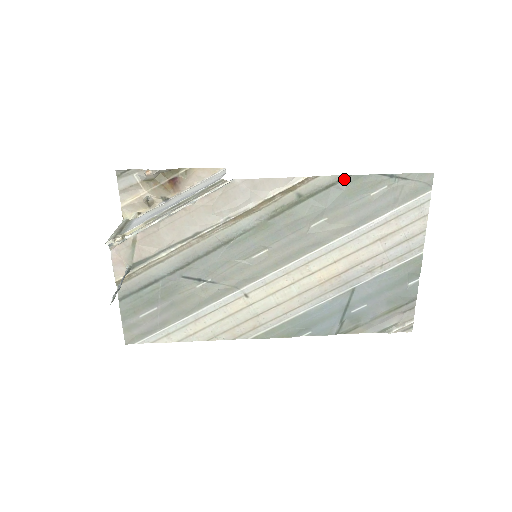
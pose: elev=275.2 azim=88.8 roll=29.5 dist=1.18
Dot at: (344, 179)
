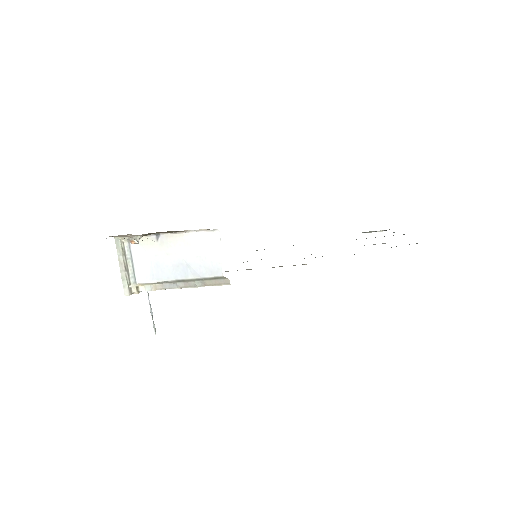
Dot at: occluded
